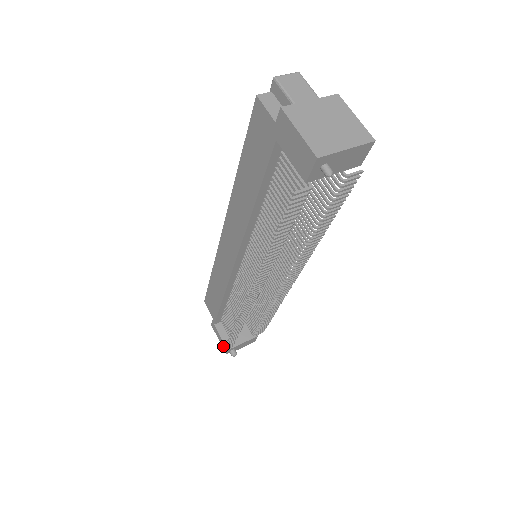
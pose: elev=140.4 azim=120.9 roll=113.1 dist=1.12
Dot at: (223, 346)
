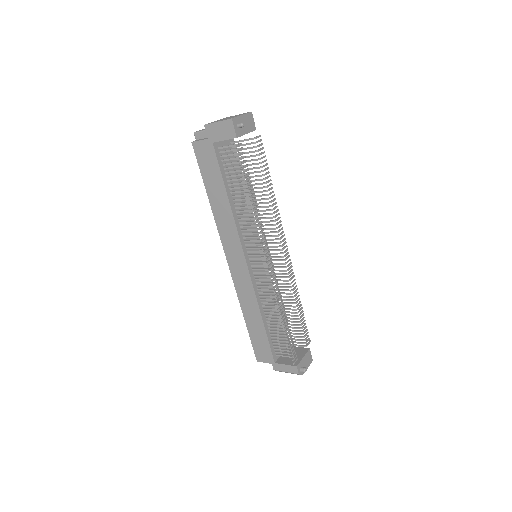
Dot at: (292, 370)
